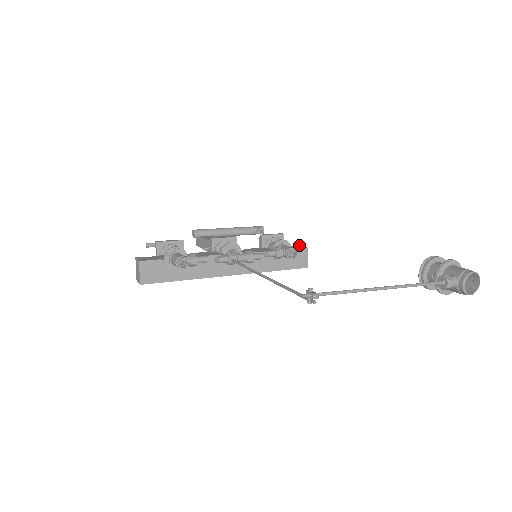
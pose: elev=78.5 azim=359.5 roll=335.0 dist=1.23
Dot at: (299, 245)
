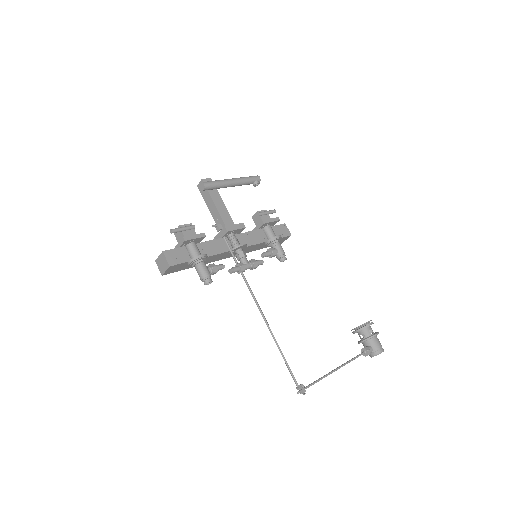
Dot at: (285, 226)
